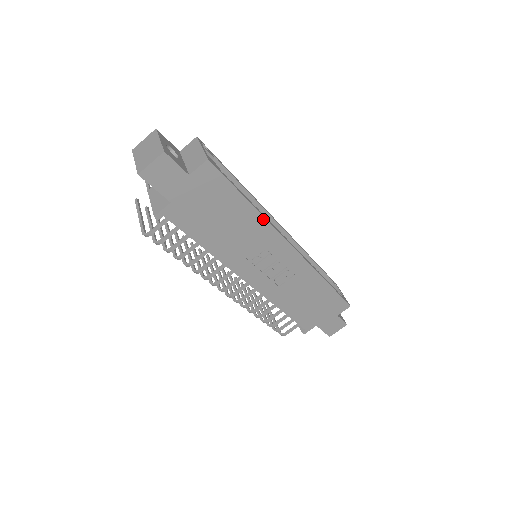
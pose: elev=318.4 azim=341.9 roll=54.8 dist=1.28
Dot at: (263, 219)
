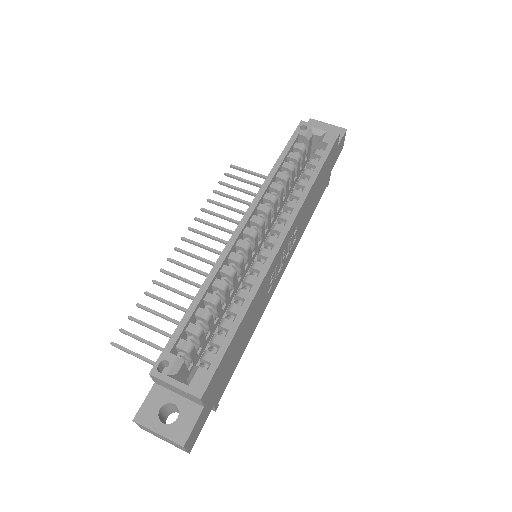
Dot at: (254, 297)
